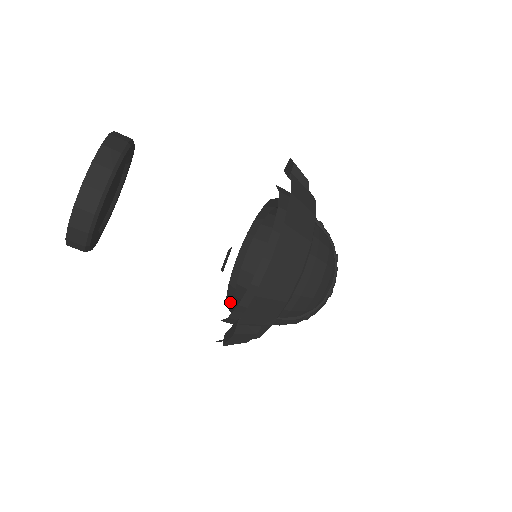
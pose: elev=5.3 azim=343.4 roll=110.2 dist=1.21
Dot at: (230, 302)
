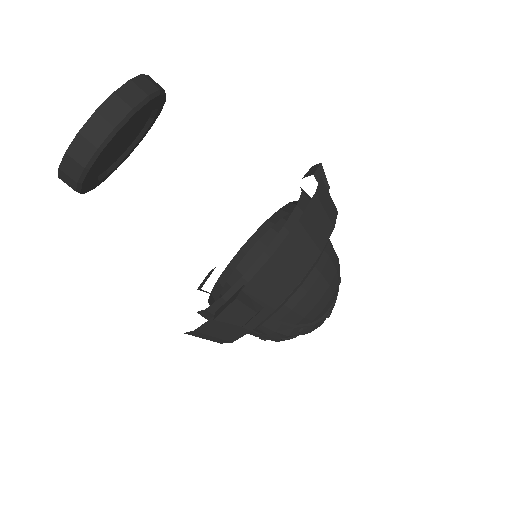
Dot at: occluded
